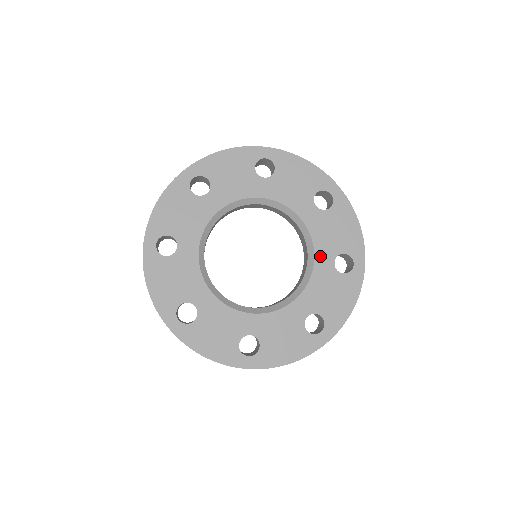
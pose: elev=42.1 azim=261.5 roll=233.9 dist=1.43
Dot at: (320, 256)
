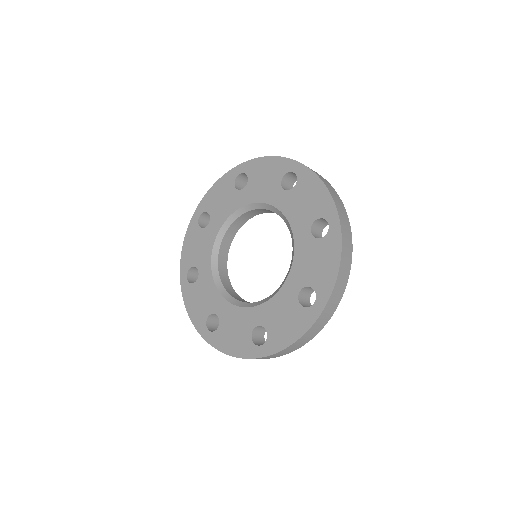
Dot at: (297, 232)
